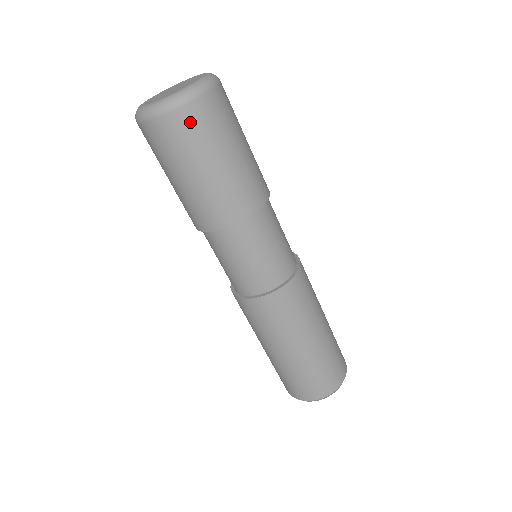
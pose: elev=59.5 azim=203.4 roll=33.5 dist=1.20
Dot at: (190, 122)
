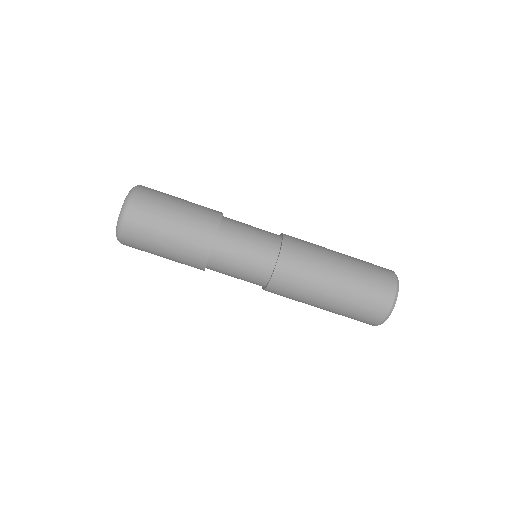
Dot at: (132, 242)
